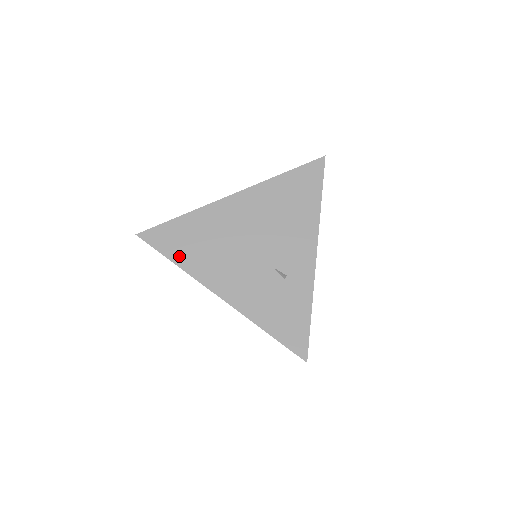
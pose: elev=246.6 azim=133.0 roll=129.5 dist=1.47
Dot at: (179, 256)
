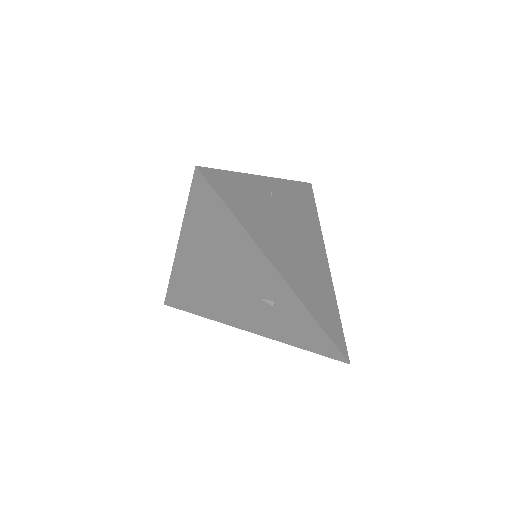
Dot at: (198, 310)
